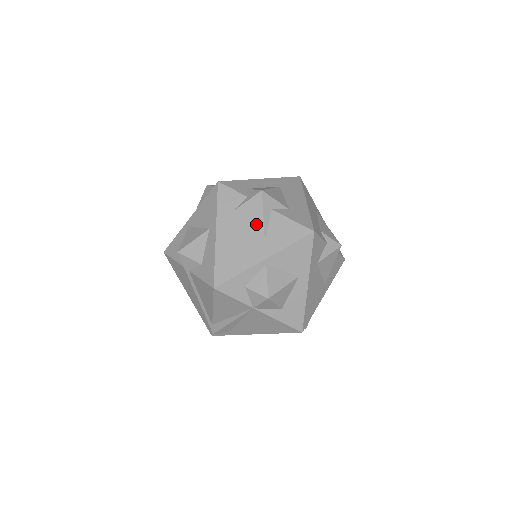
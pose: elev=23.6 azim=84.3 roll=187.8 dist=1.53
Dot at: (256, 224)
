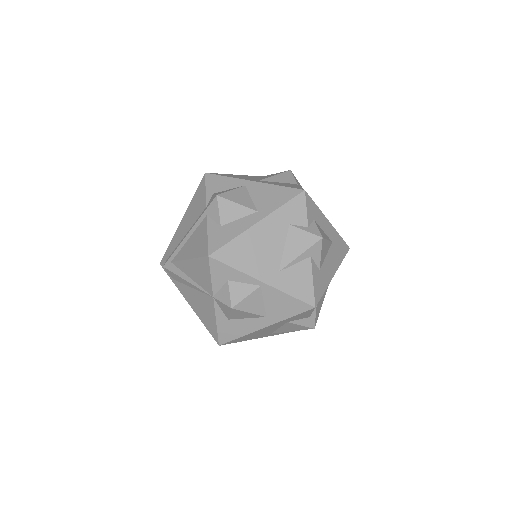
Dot at: (289, 253)
